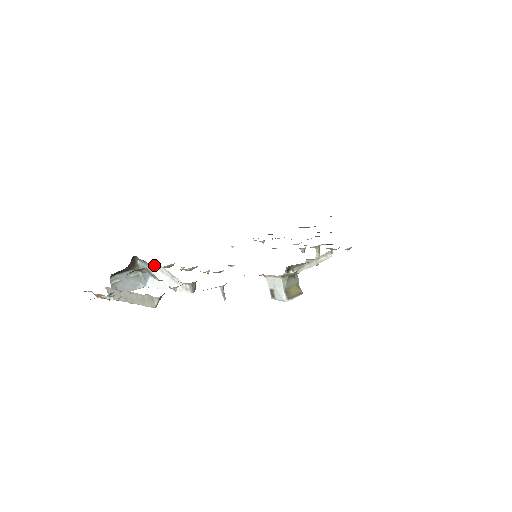
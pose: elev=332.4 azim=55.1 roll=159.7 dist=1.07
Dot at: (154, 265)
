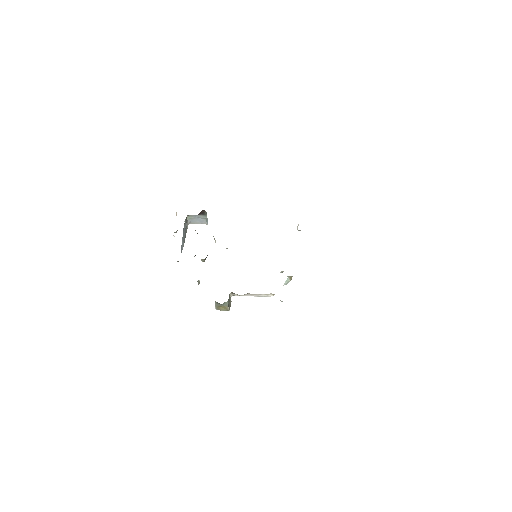
Dot at: occluded
